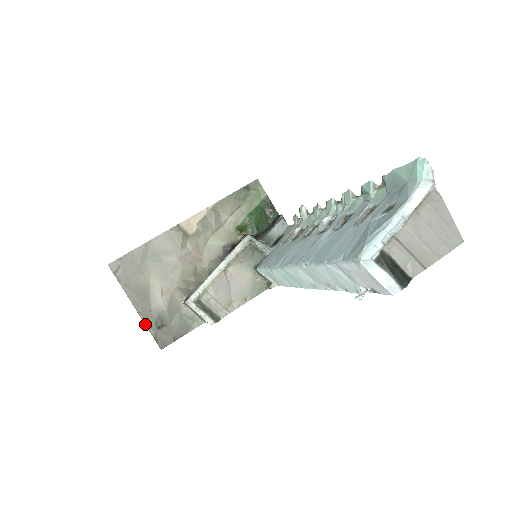
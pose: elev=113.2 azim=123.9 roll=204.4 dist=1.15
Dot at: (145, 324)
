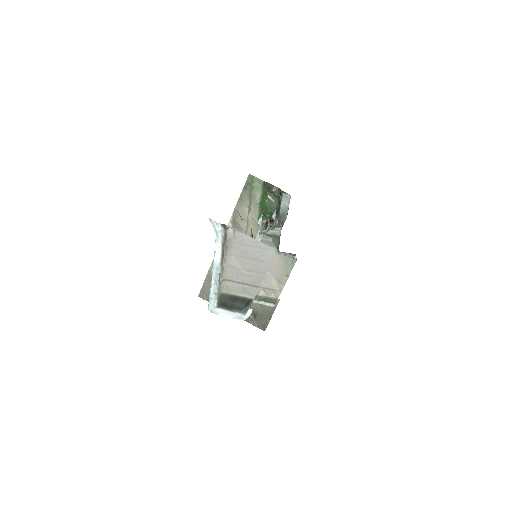
Dot at: (244, 320)
